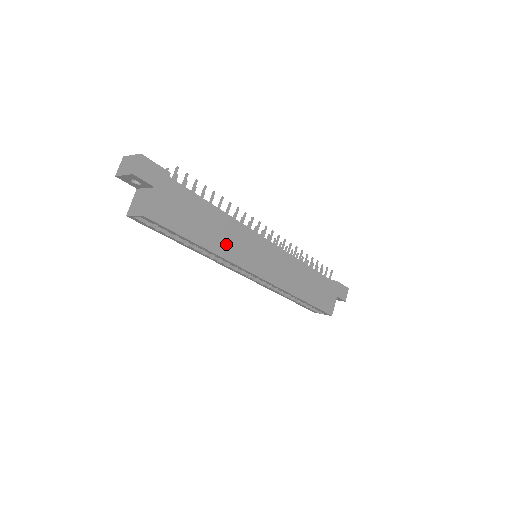
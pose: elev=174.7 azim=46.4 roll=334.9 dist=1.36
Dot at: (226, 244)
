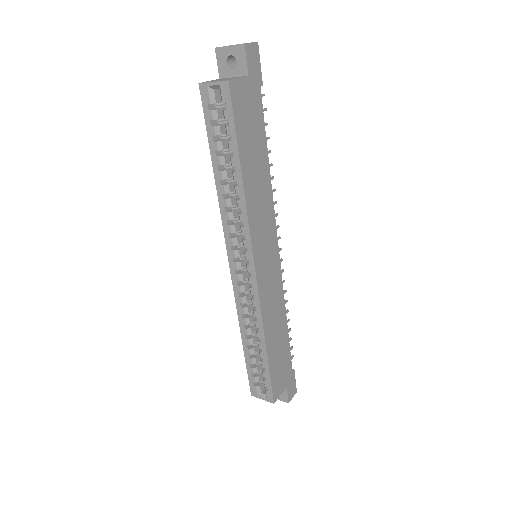
Dot at: (255, 200)
